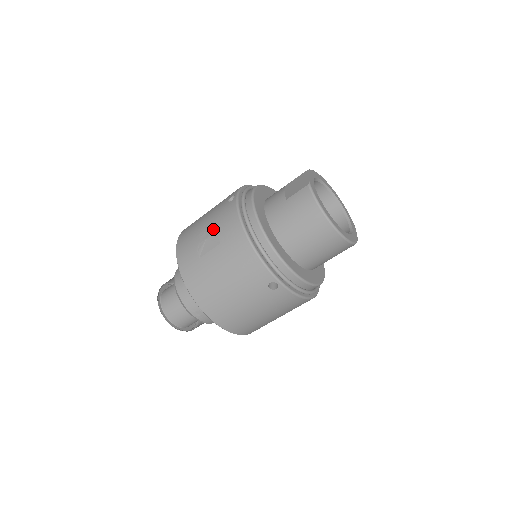
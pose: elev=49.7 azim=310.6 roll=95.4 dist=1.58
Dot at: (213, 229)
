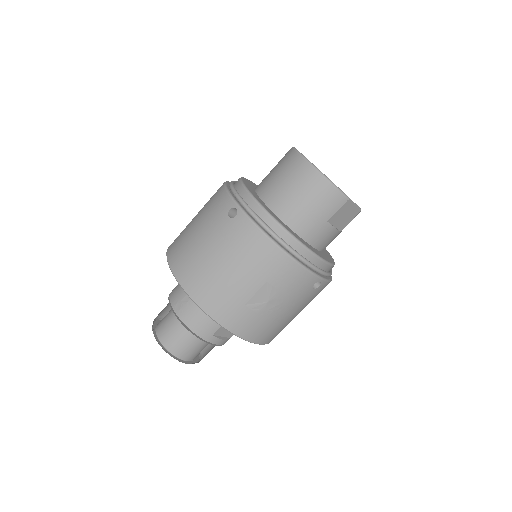
Dot at: occluded
